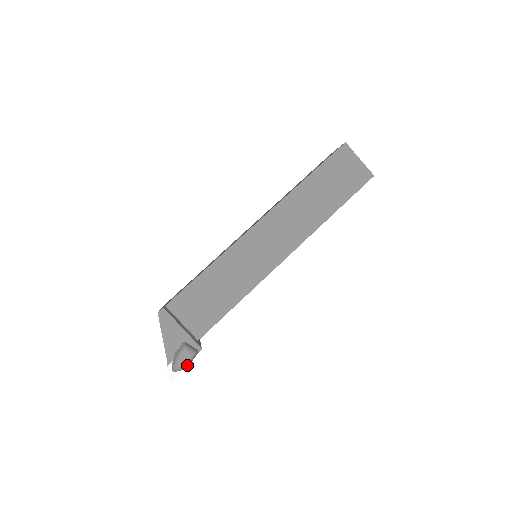
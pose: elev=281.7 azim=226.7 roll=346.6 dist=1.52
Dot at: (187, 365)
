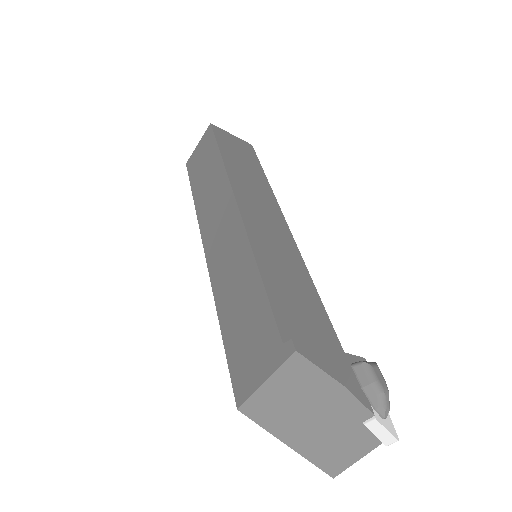
Dot at: occluded
